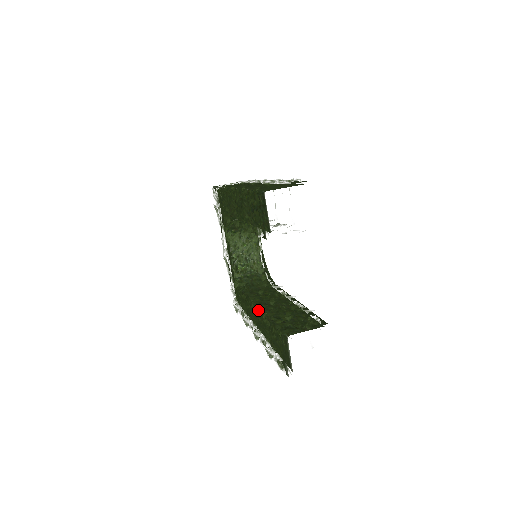
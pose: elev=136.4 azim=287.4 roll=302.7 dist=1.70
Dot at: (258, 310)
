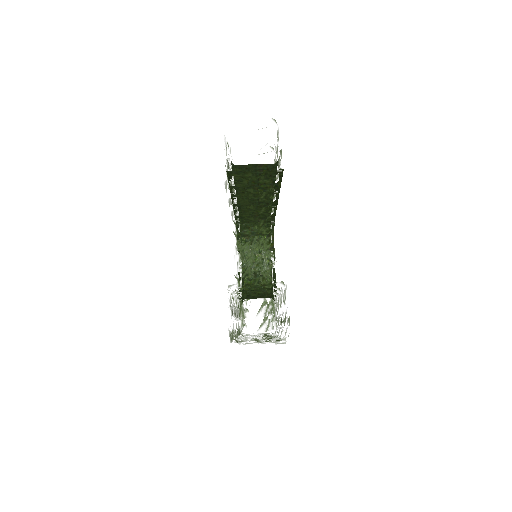
Dot at: occluded
